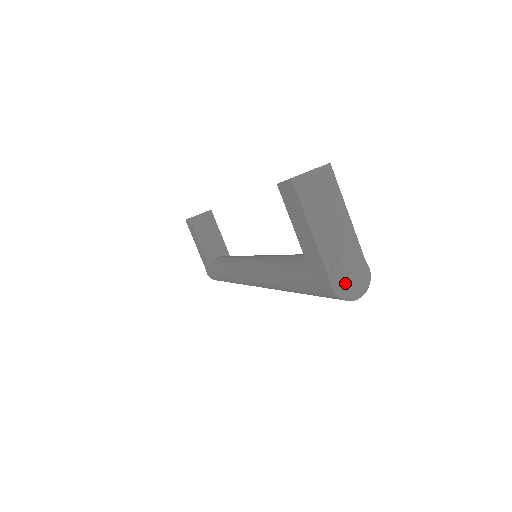
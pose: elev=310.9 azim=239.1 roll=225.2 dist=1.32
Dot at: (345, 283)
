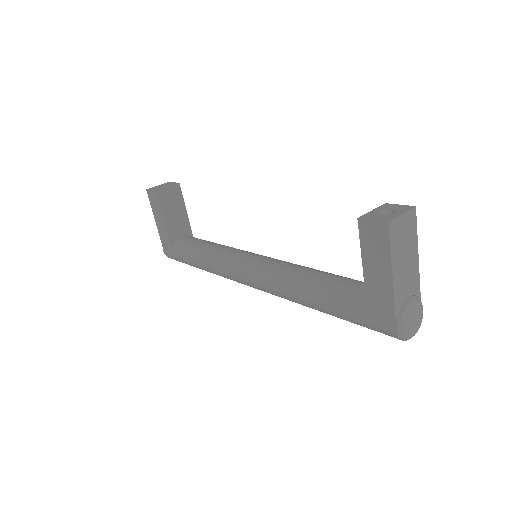
Dot at: (407, 325)
